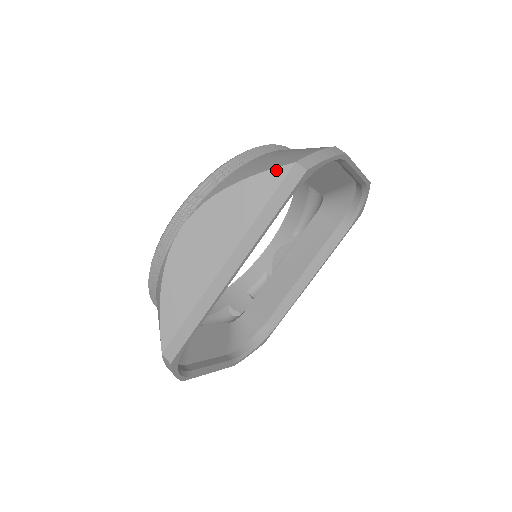
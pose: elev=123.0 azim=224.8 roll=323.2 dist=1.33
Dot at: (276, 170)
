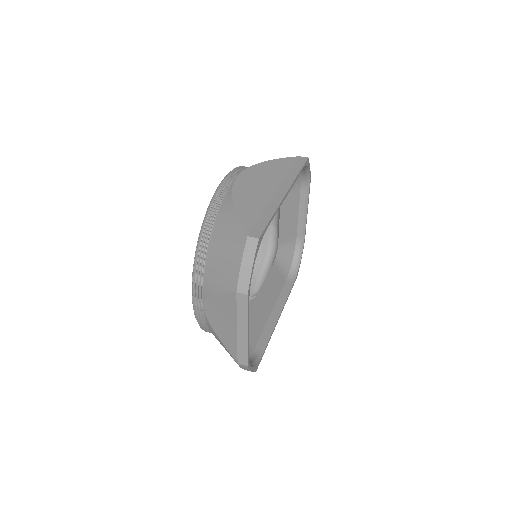
Dot at: (290, 158)
